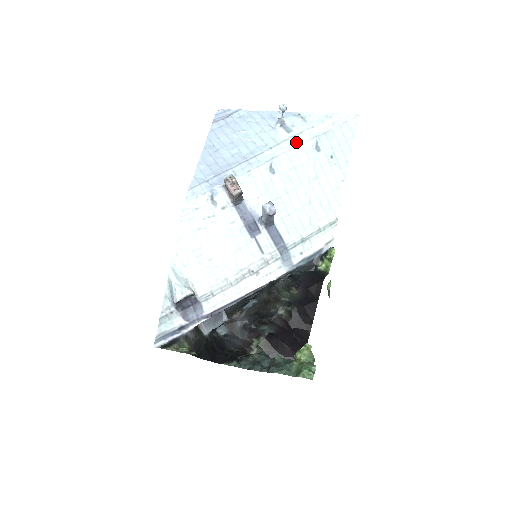
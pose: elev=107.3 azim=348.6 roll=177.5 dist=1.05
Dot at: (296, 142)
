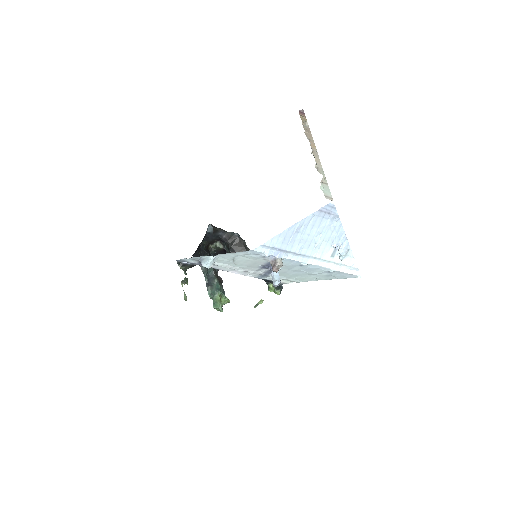
Dot at: (326, 265)
